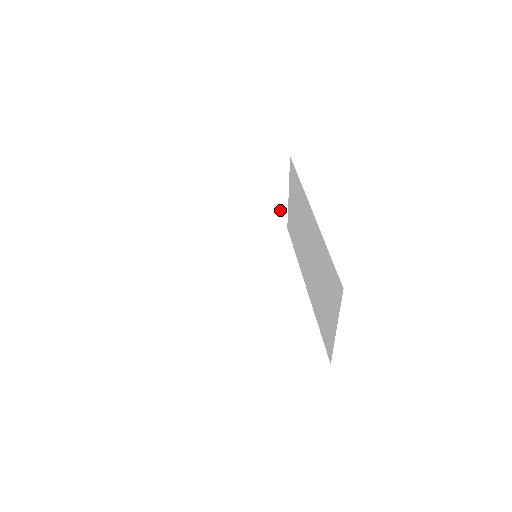
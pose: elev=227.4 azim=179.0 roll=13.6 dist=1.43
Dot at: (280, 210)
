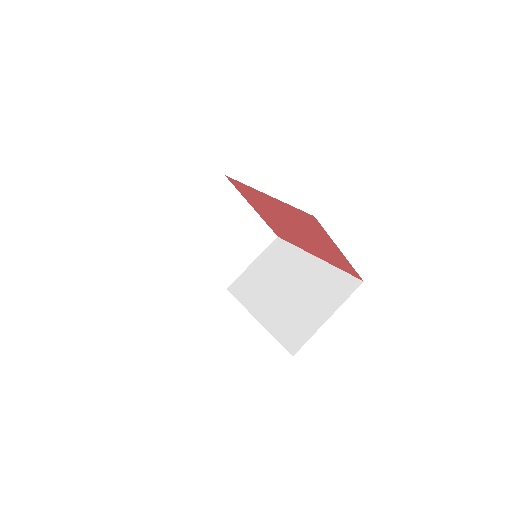
Dot at: (237, 269)
